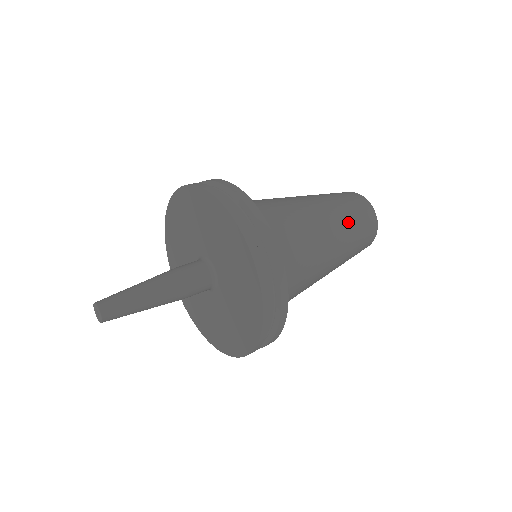
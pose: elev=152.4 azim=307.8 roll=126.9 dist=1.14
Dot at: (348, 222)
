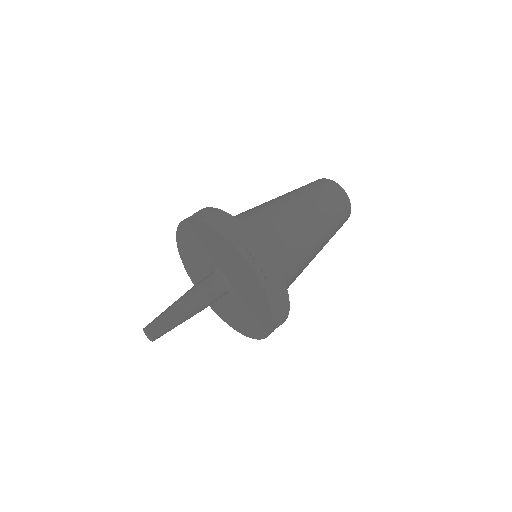
Dot at: (329, 221)
